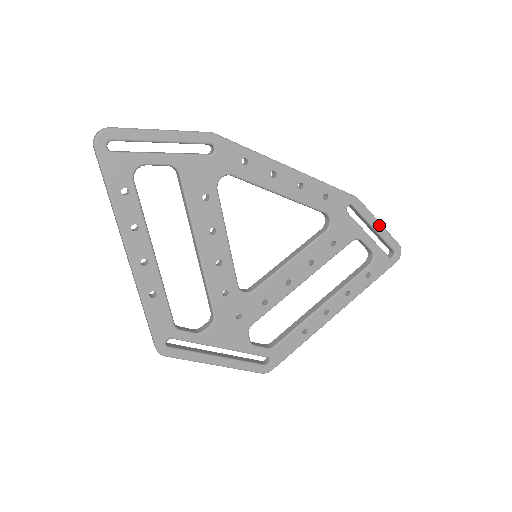
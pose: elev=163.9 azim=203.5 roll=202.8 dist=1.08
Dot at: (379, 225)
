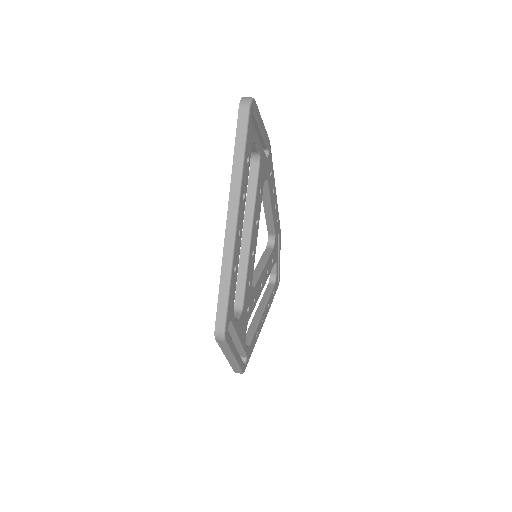
Dot at: occluded
